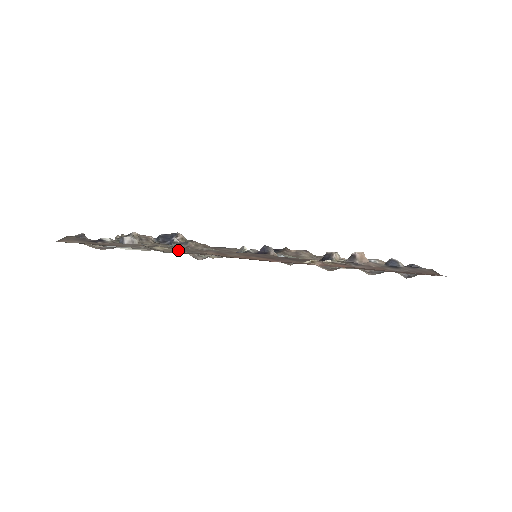
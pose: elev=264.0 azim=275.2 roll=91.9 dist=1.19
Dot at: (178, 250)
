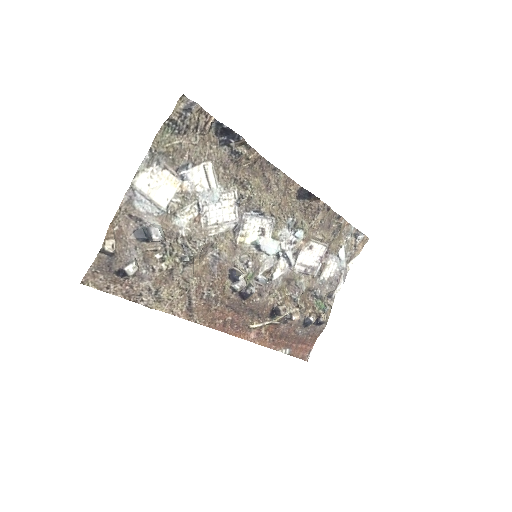
Dot at: (179, 299)
